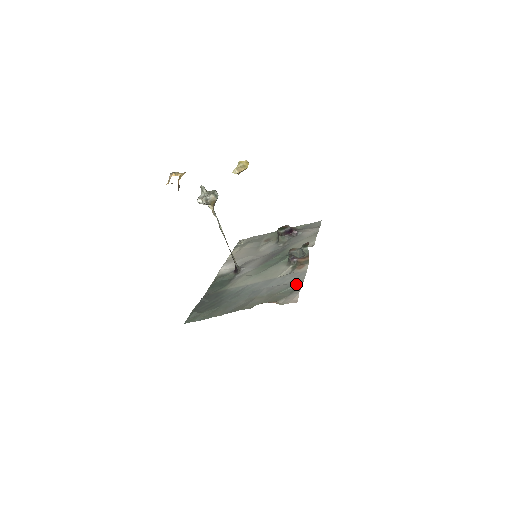
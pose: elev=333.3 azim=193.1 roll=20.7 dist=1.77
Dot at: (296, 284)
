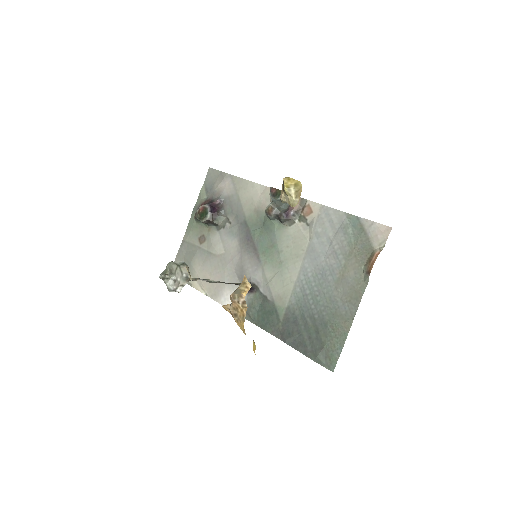
Dot at: (347, 222)
